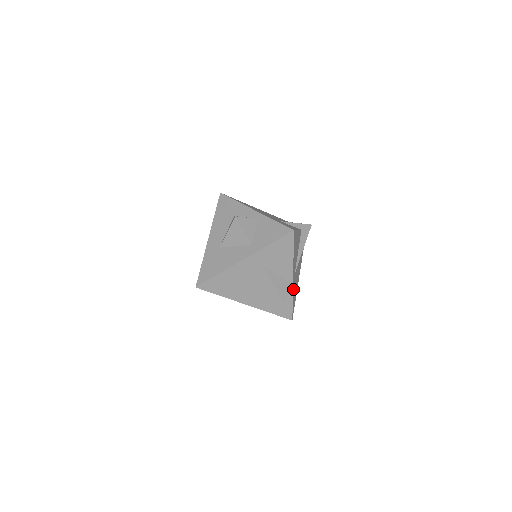
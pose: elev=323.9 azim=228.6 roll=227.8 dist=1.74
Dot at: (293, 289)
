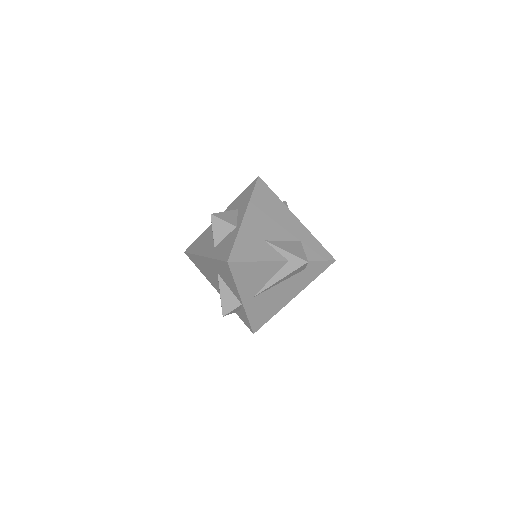
Dot at: (249, 310)
